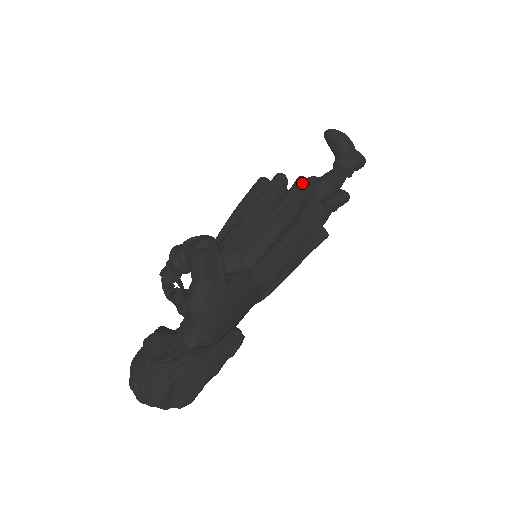
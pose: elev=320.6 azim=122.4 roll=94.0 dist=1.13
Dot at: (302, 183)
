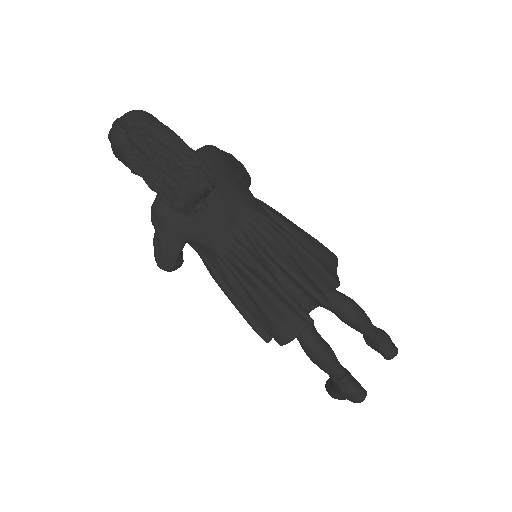
Dot at: (332, 252)
